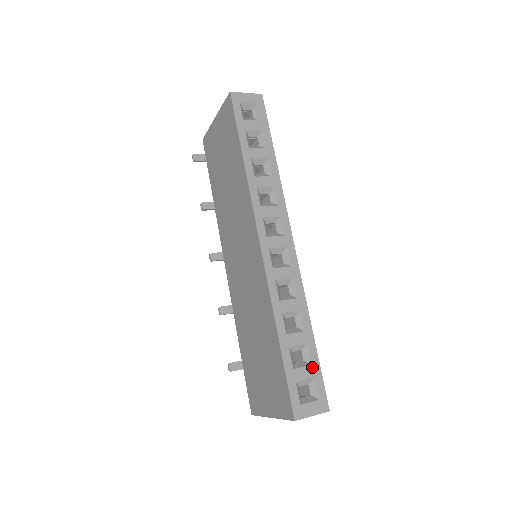
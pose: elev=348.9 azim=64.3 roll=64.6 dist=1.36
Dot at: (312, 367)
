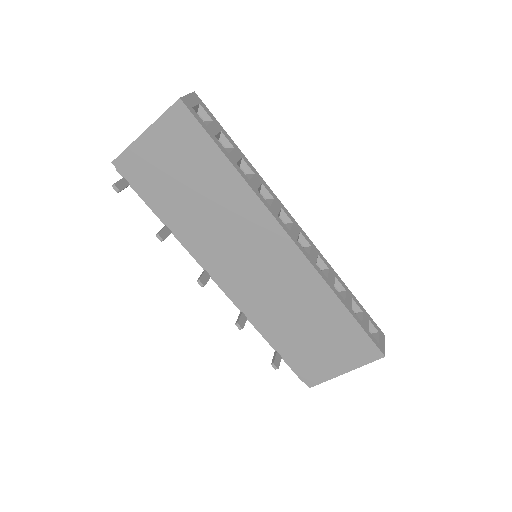
Dot at: (364, 313)
